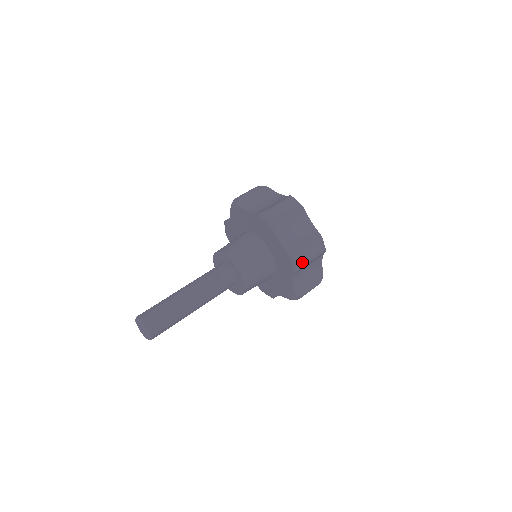
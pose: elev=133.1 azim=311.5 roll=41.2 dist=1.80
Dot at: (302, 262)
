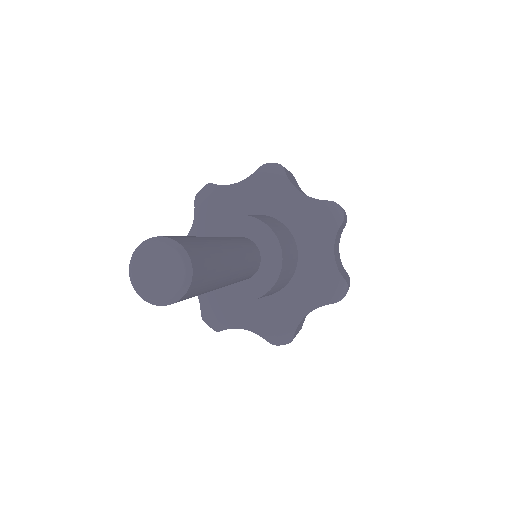
Dot at: (345, 294)
